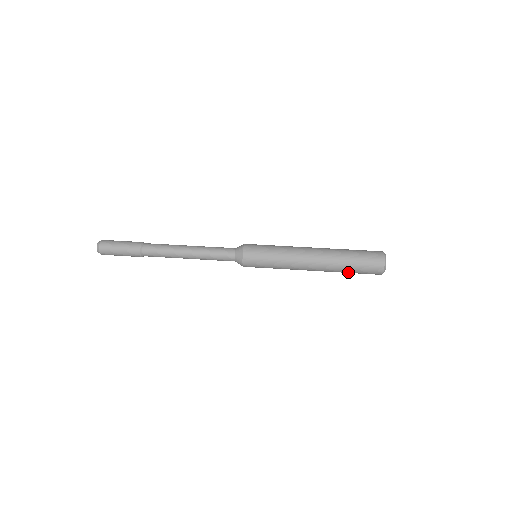
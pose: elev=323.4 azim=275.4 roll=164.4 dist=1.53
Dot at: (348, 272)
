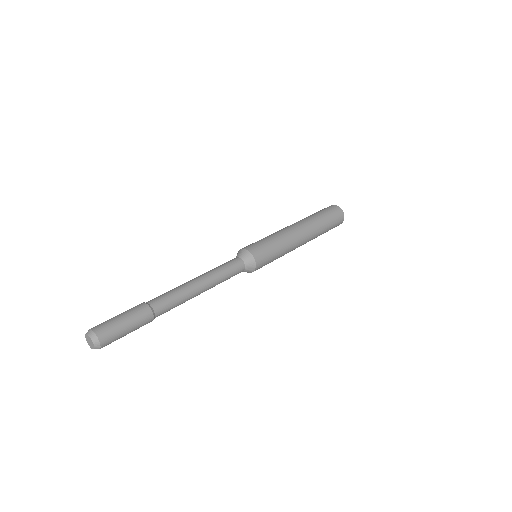
Dot at: occluded
